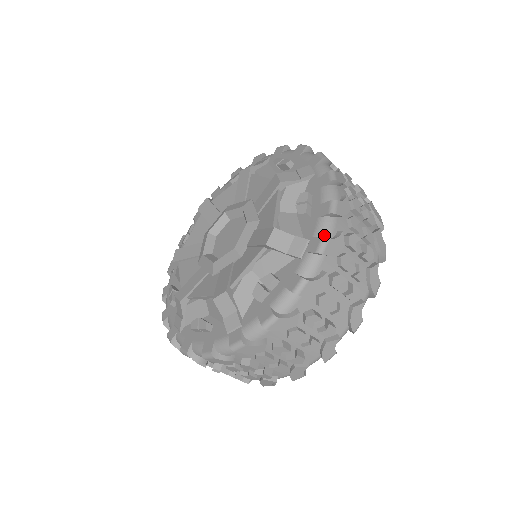
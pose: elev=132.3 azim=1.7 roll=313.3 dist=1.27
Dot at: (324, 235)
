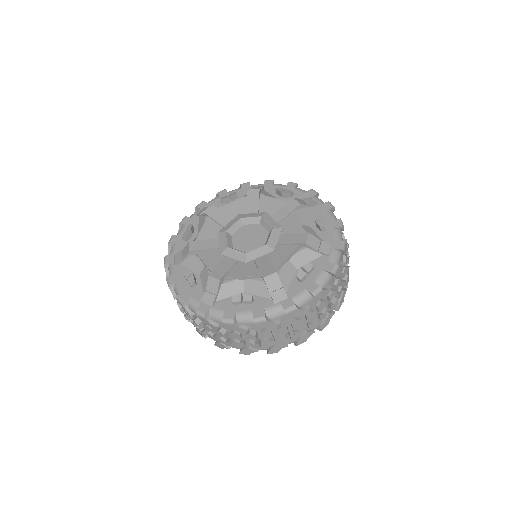
Dot at: (298, 303)
